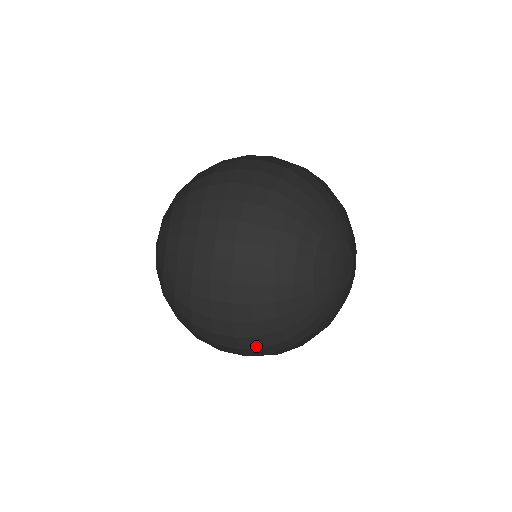
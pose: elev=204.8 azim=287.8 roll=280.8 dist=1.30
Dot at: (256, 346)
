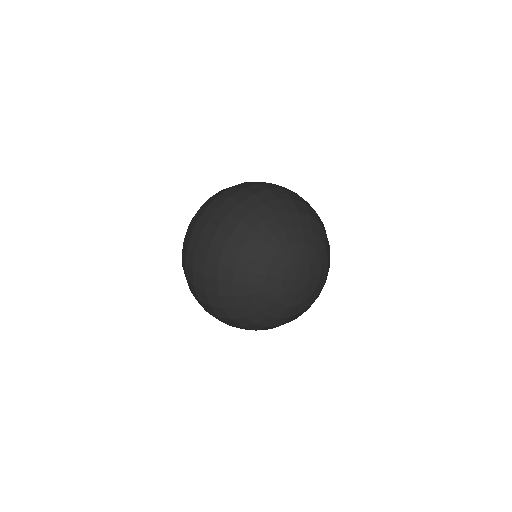
Dot at: (226, 317)
